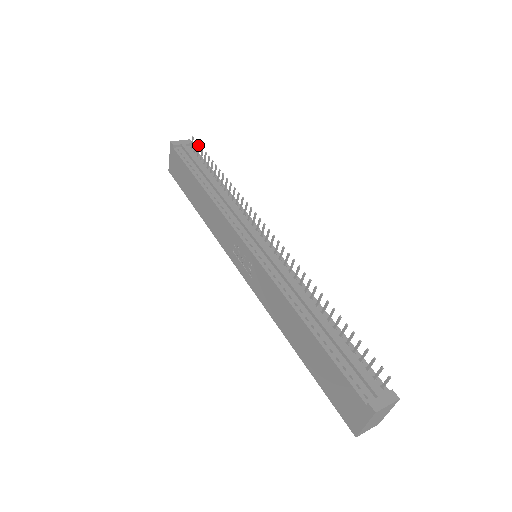
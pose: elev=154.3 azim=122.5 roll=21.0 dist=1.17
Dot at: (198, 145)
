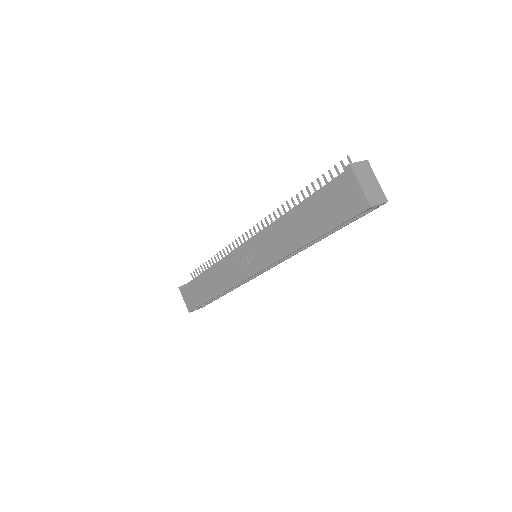
Dot at: occluded
